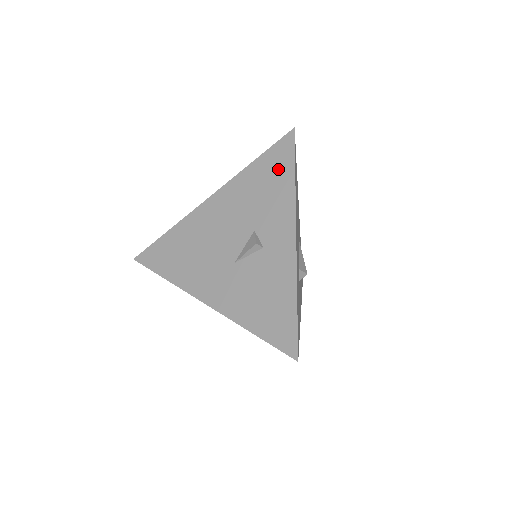
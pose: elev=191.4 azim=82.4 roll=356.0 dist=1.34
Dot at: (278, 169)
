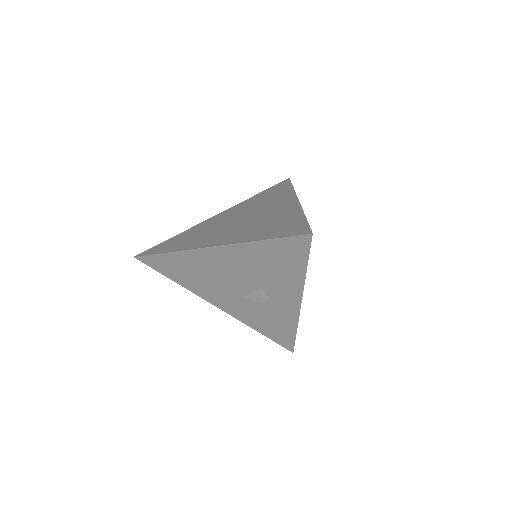
Dot at: (289, 259)
